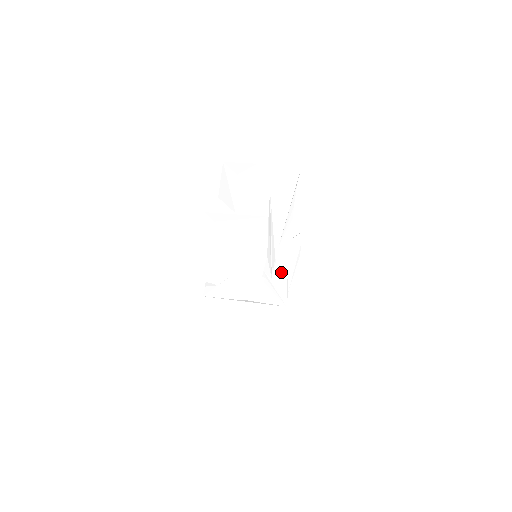
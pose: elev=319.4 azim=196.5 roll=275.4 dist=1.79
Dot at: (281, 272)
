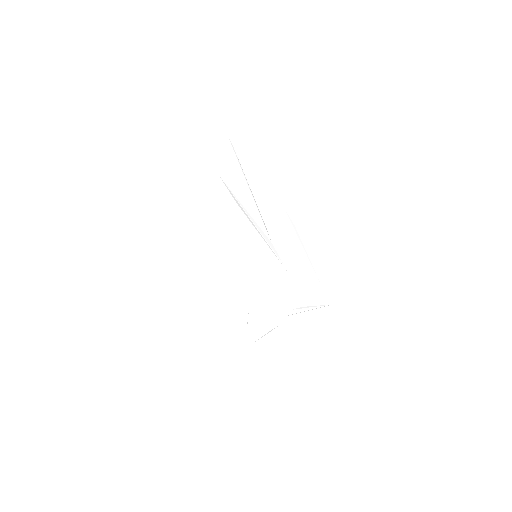
Dot at: (292, 259)
